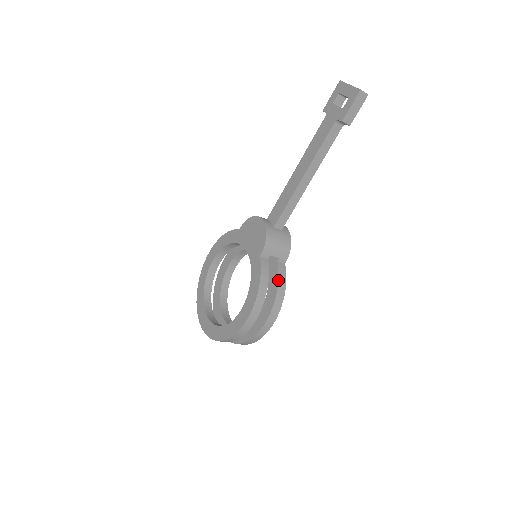
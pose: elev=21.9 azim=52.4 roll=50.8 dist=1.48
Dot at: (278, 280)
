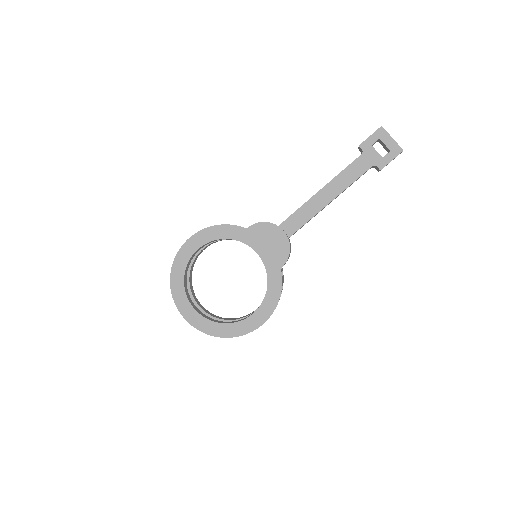
Dot at: occluded
